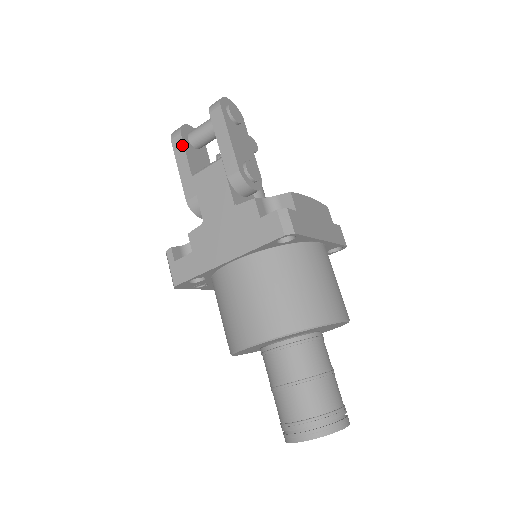
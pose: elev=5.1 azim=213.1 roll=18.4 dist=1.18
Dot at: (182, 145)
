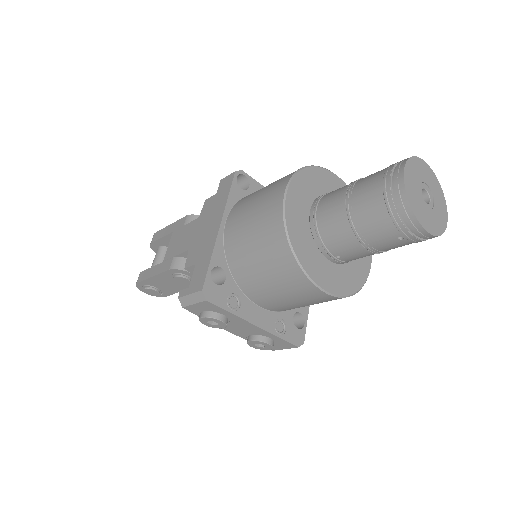
Dot at: (145, 271)
